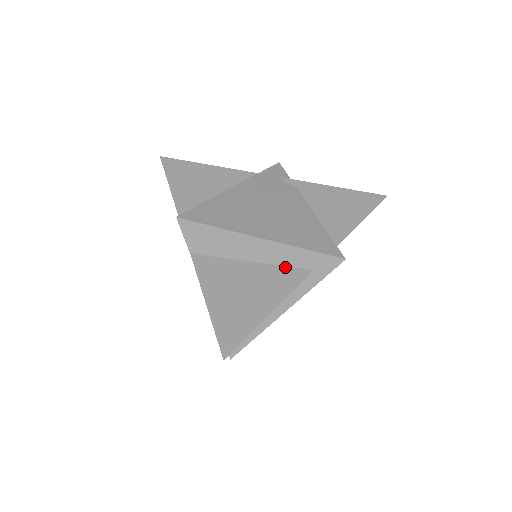
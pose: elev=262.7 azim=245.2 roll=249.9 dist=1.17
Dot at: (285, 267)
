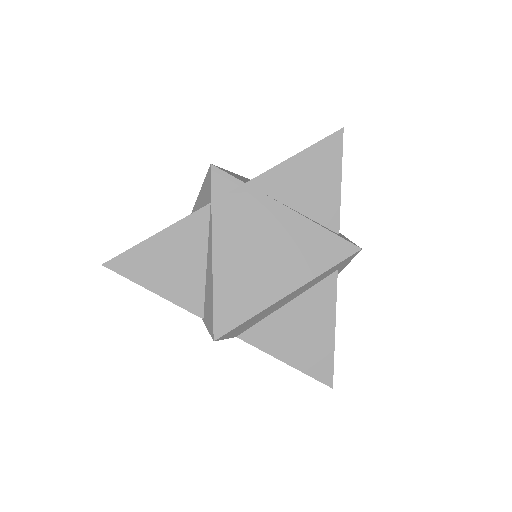
Dot at: (315, 286)
